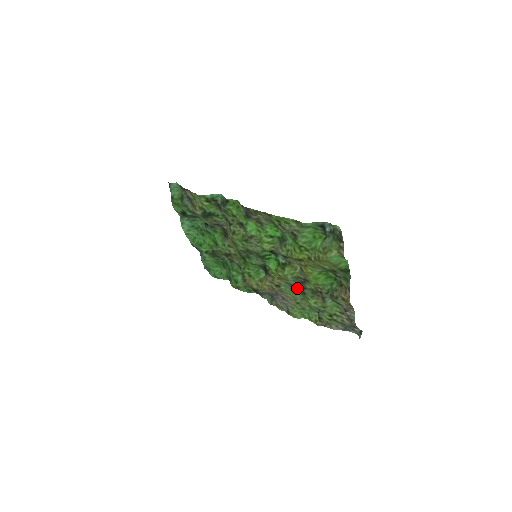
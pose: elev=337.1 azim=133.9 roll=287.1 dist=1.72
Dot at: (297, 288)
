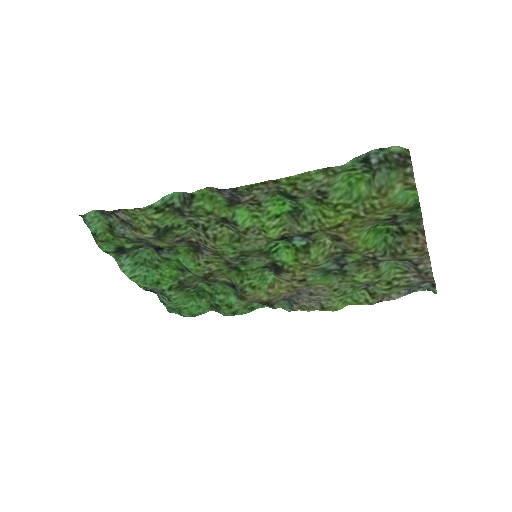
Dot at: (332, 270)
